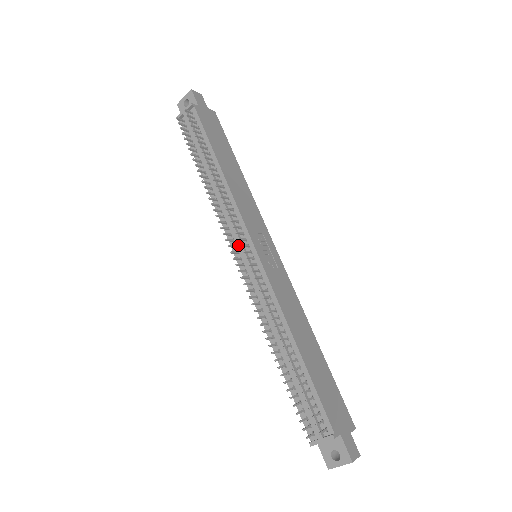
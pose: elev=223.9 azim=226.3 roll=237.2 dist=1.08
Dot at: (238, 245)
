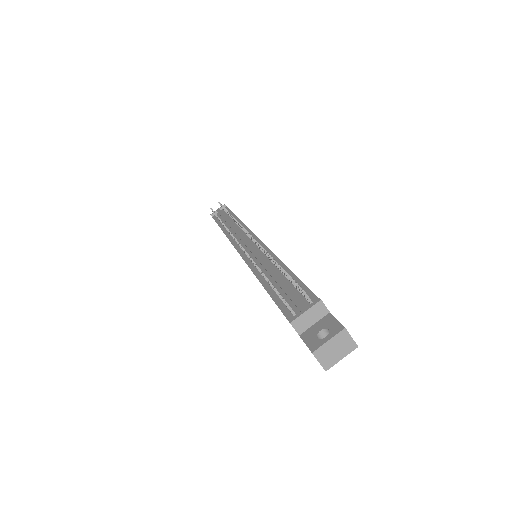
Dot at: (241, 239)
